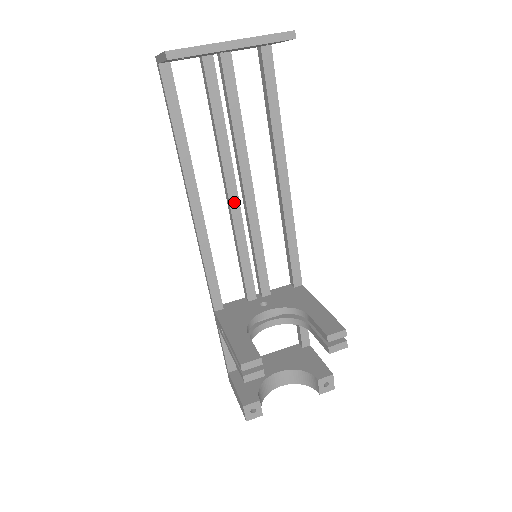
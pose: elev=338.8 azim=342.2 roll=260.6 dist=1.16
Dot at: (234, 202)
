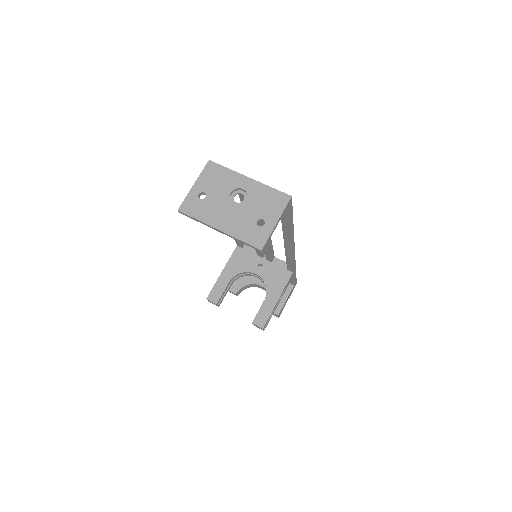
Dot at: occluded
